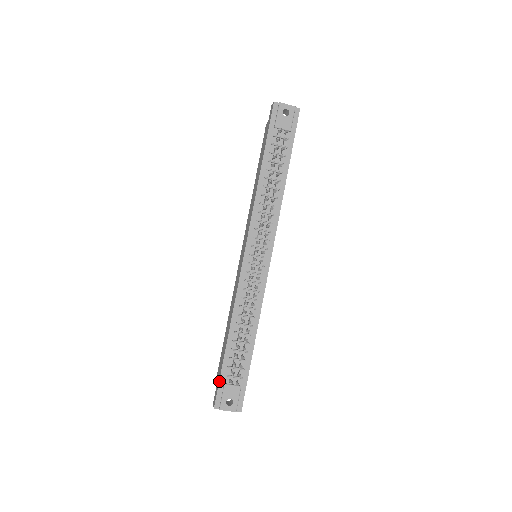
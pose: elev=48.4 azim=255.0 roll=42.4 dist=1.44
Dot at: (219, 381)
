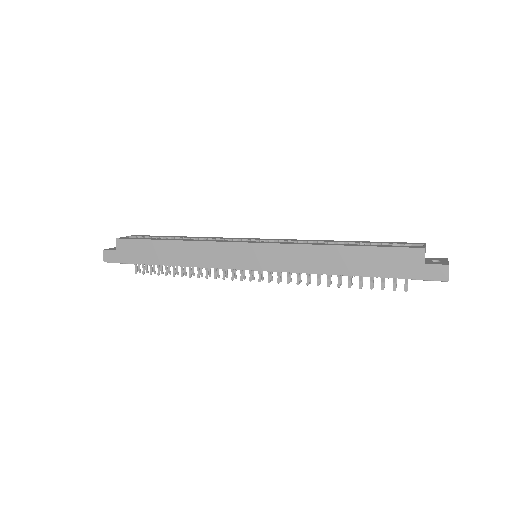
Dot at: occluded
